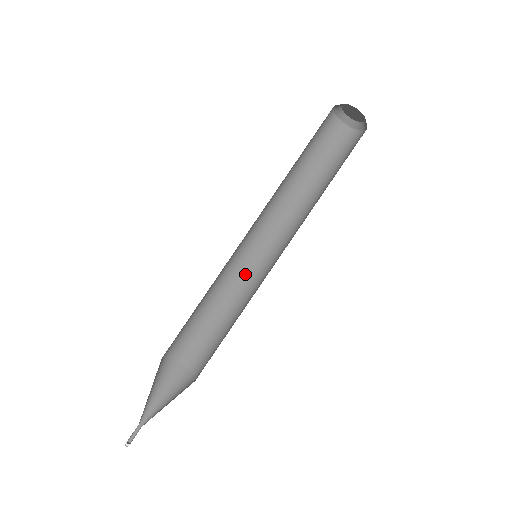
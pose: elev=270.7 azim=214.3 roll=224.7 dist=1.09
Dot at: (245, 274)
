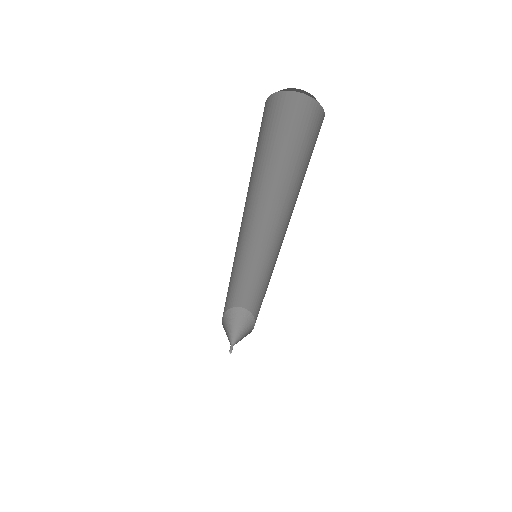
Dot at: (268, 260)
